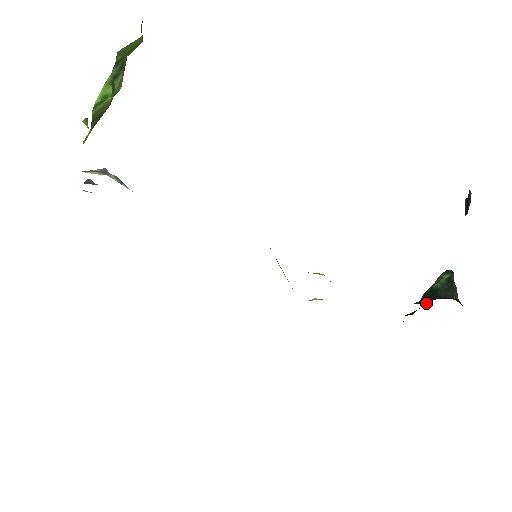
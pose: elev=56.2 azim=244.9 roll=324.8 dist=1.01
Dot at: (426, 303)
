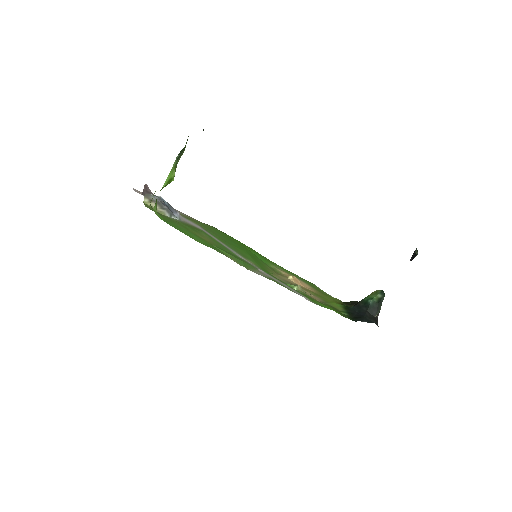
Dot at: occluded
